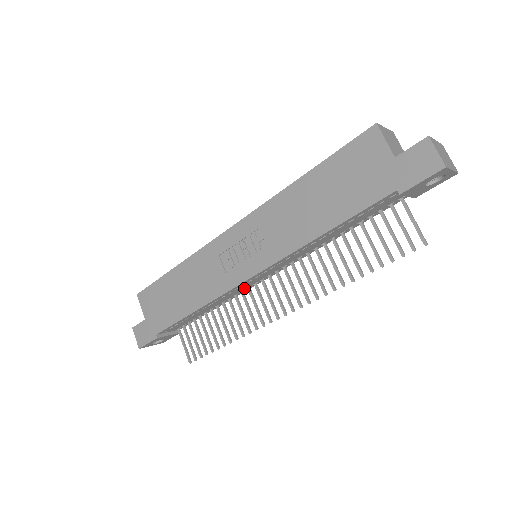
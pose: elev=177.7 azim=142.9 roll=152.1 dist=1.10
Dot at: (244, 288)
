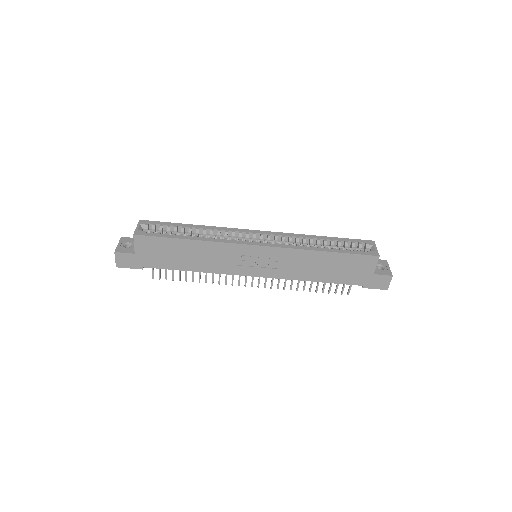
Dot at: occluded
